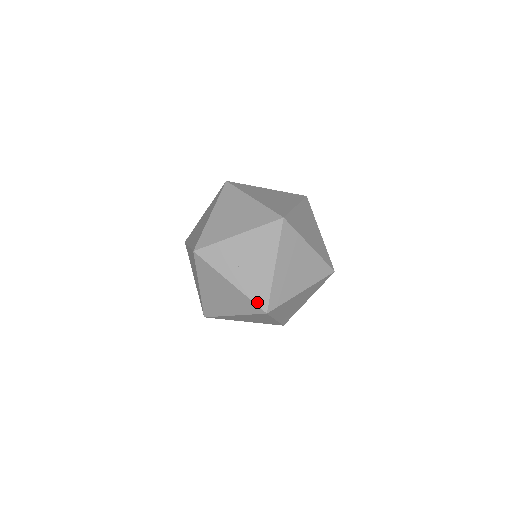
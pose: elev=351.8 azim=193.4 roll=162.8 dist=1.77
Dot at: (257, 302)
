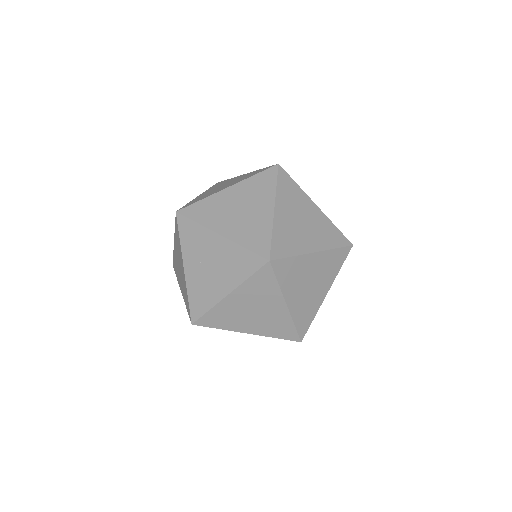
Dot at: (191, 307)
